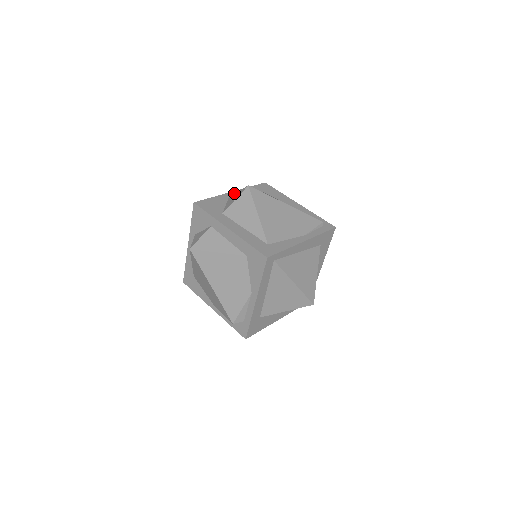
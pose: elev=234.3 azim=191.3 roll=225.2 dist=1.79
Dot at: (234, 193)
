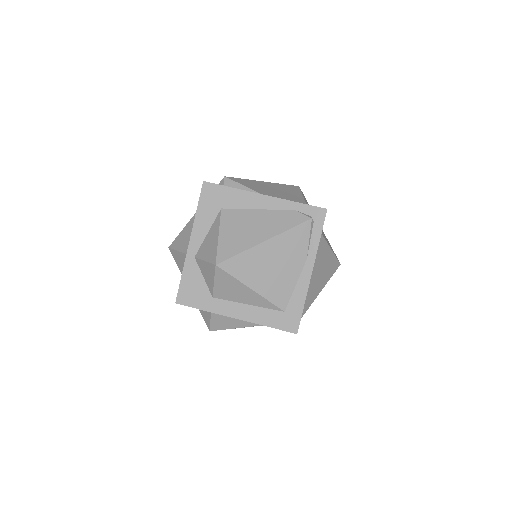
Dot at: (193, 244)
